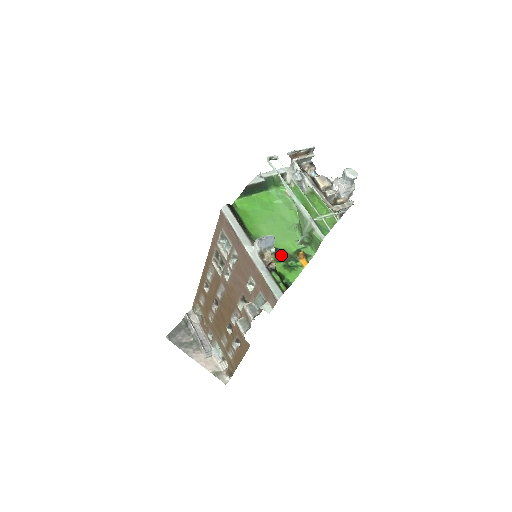
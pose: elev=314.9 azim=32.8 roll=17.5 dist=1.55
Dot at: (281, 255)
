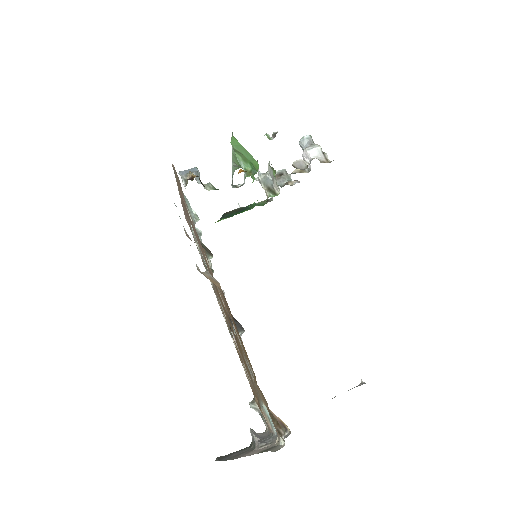
Dot at: occluded
